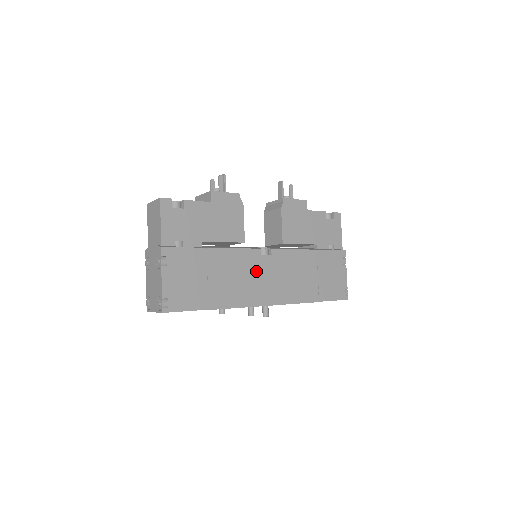
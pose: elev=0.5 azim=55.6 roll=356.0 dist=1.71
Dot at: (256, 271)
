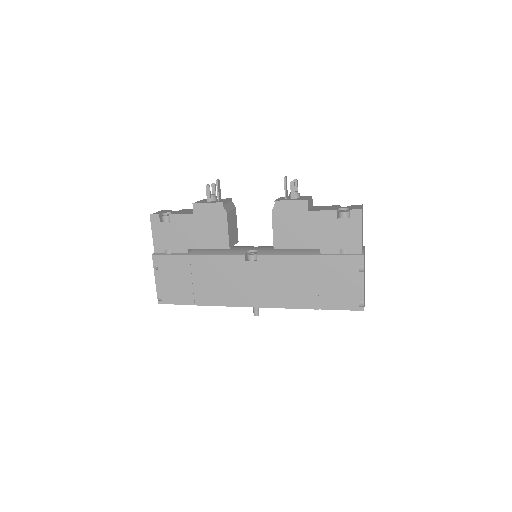
Dot at: (240, 276)
